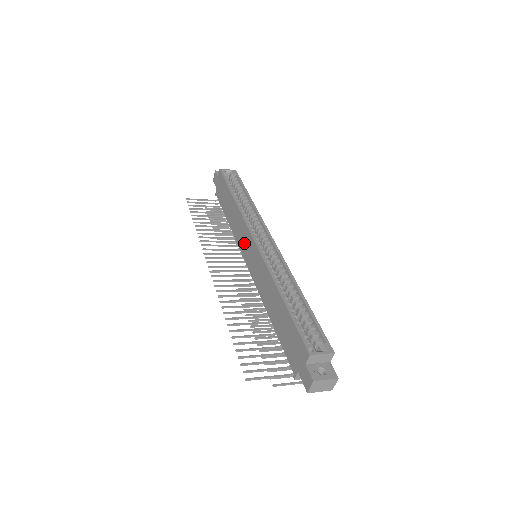
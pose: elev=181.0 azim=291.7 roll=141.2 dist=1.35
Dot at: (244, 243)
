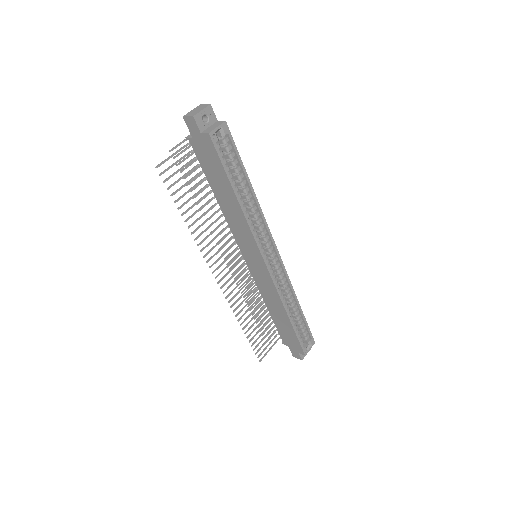
Dot at: (247, 249)
